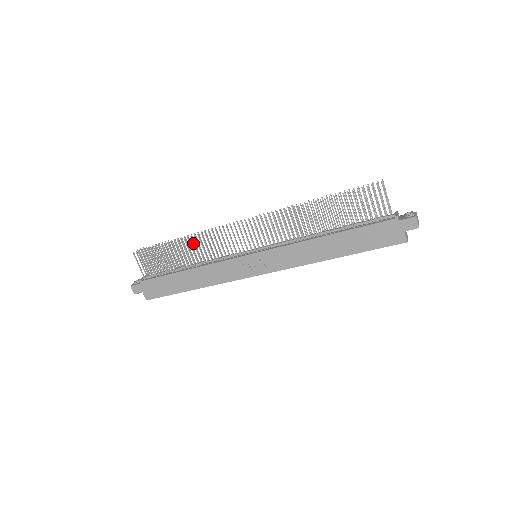
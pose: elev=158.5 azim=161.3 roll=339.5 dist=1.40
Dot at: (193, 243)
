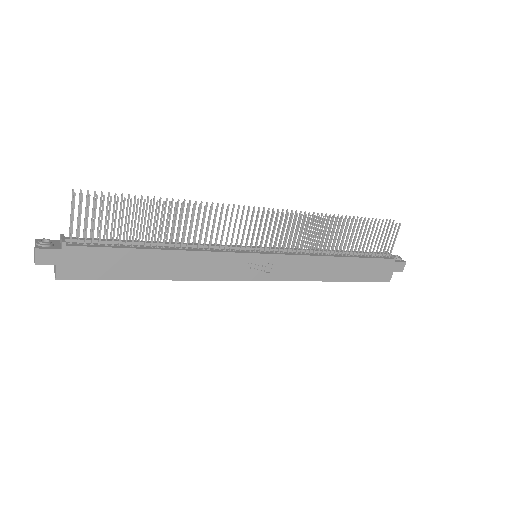
Dot at: (192, 215)
